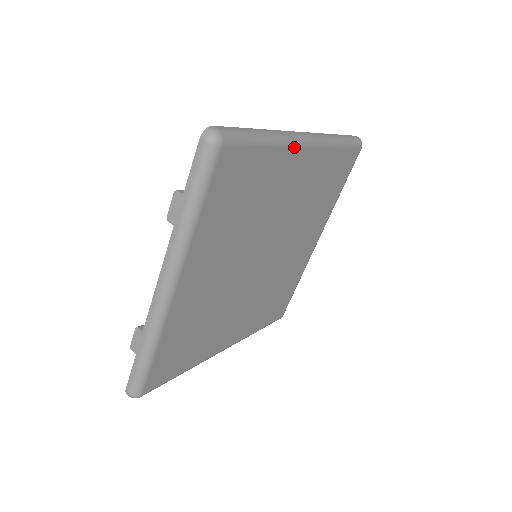
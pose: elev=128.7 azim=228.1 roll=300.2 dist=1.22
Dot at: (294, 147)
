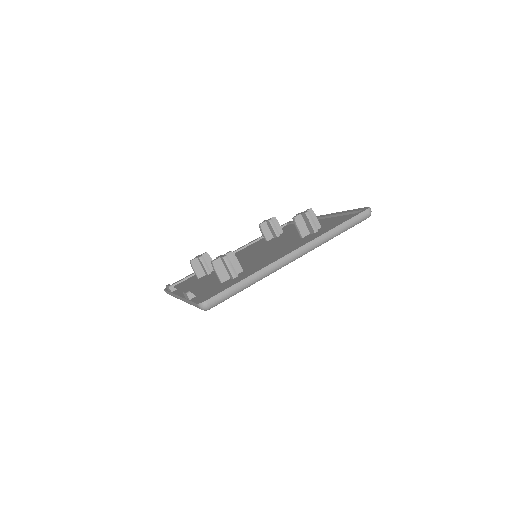
Dot at: occluded
